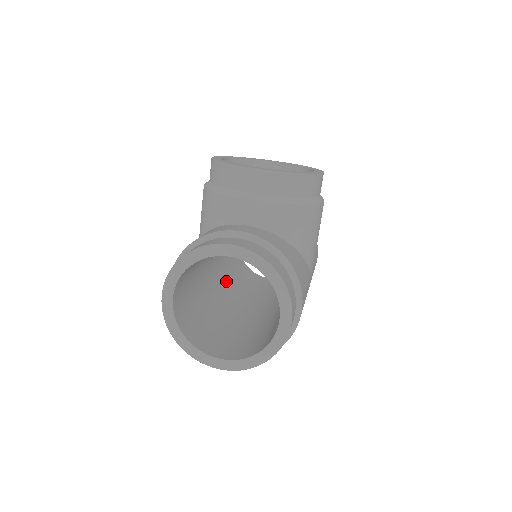
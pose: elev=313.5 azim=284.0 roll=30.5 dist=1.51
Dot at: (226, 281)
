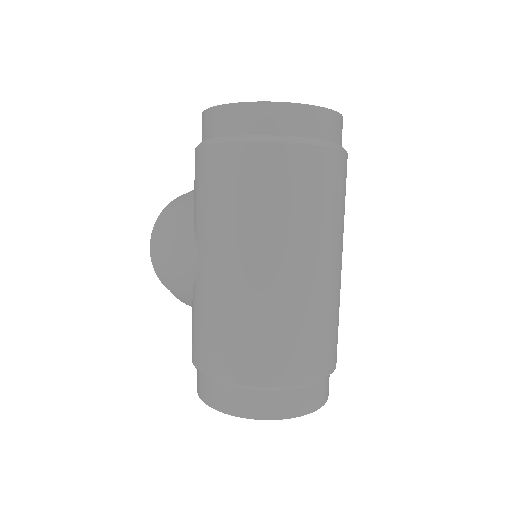
Dot at: occluded
